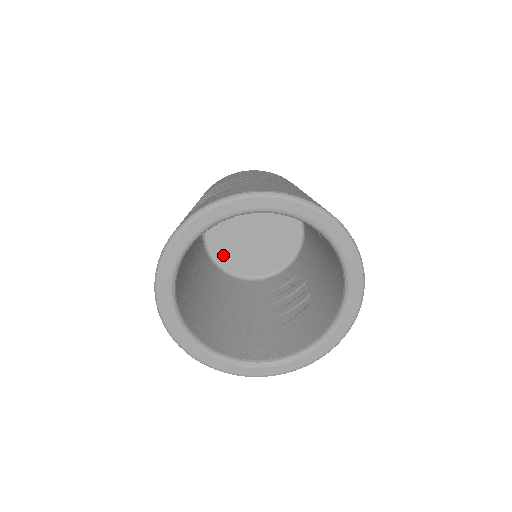
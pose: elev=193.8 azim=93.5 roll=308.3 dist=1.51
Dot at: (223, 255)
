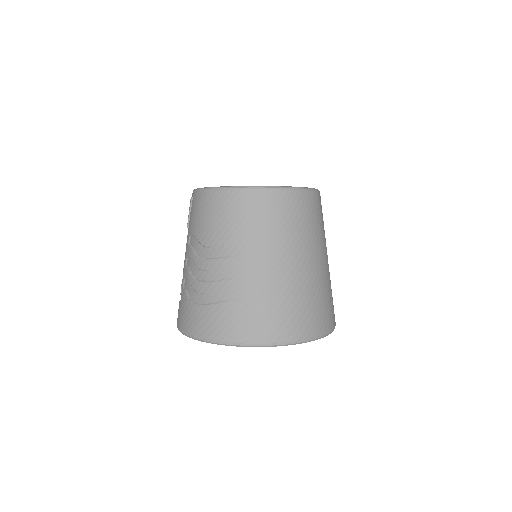
Dot at: occluded
